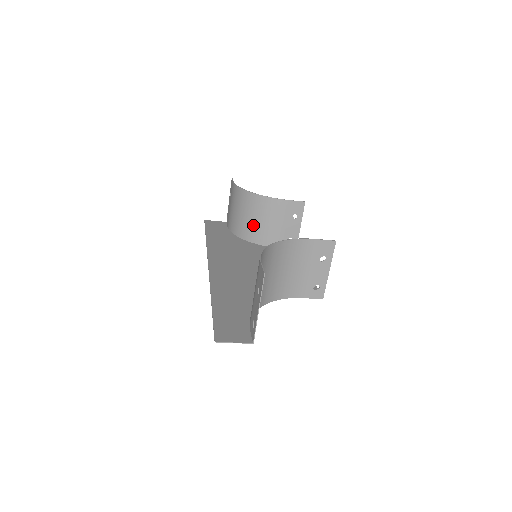
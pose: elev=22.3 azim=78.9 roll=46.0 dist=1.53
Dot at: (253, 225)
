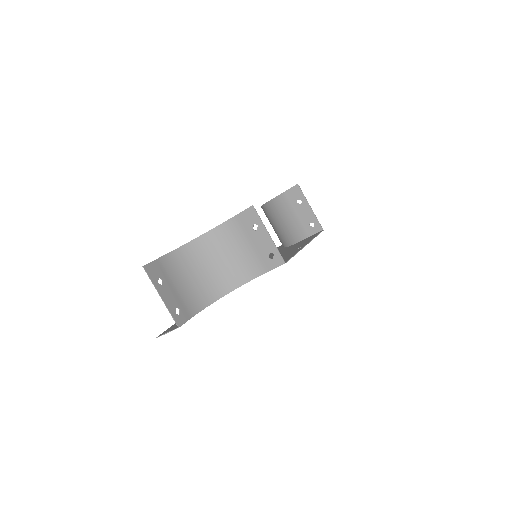
Dot at: (280, 231)
